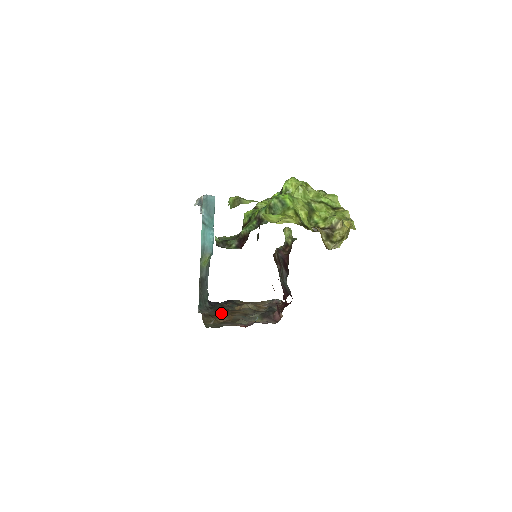
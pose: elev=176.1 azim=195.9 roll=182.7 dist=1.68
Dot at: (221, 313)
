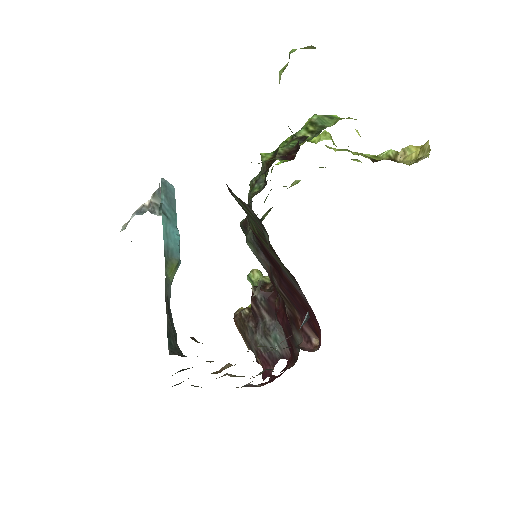
Dot at: (206, 361)
